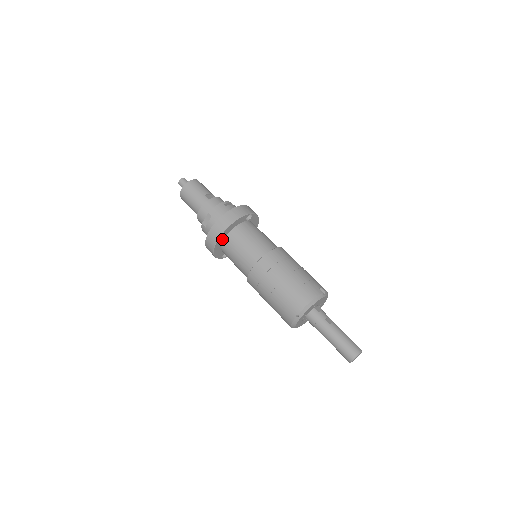
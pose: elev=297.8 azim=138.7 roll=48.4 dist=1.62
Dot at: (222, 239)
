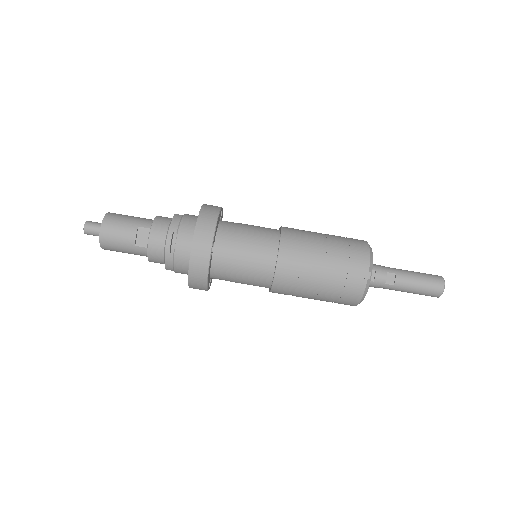
Dot at: occluded
